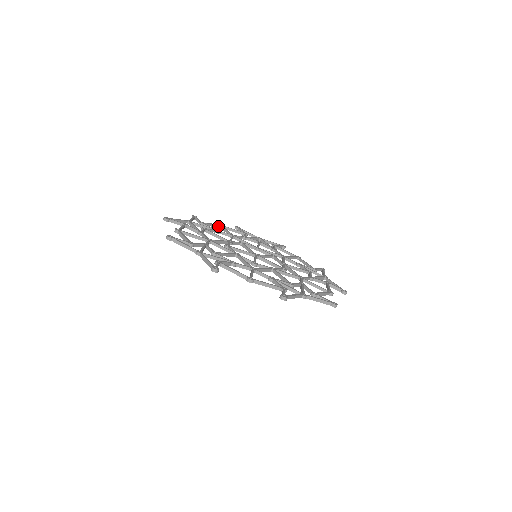
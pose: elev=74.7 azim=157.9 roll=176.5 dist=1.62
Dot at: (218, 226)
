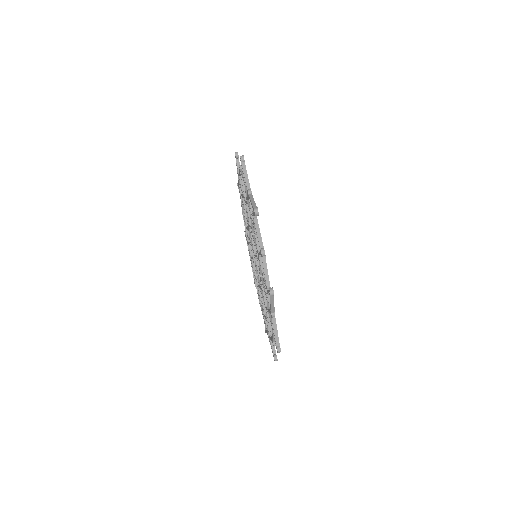
Dot at: (243, 212)
